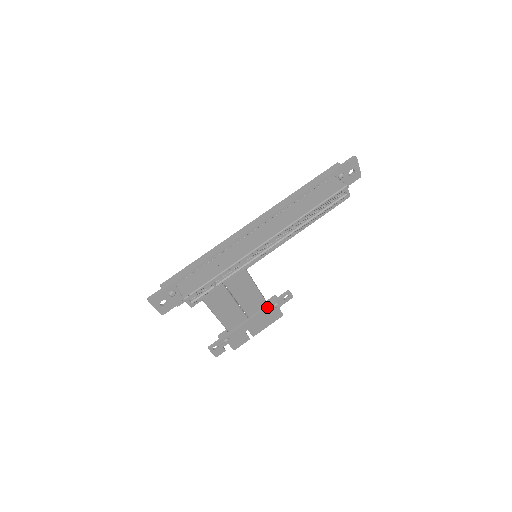
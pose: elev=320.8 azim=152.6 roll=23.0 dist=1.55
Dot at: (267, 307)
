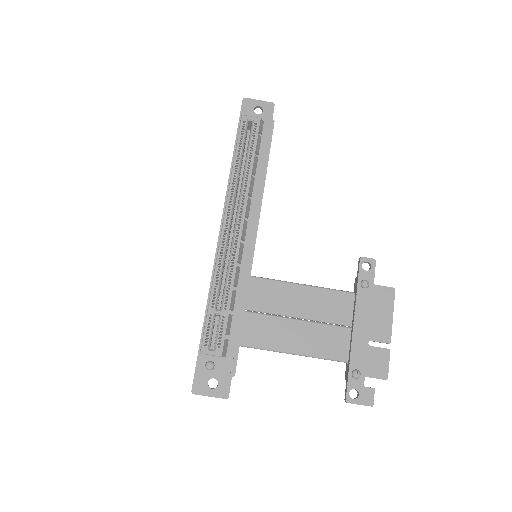
Dot at: (356, 296)
